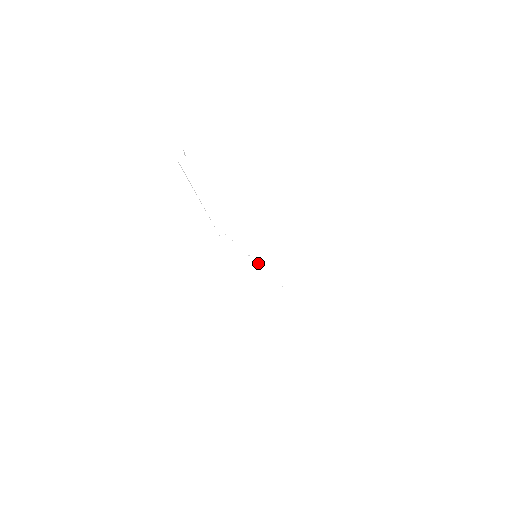
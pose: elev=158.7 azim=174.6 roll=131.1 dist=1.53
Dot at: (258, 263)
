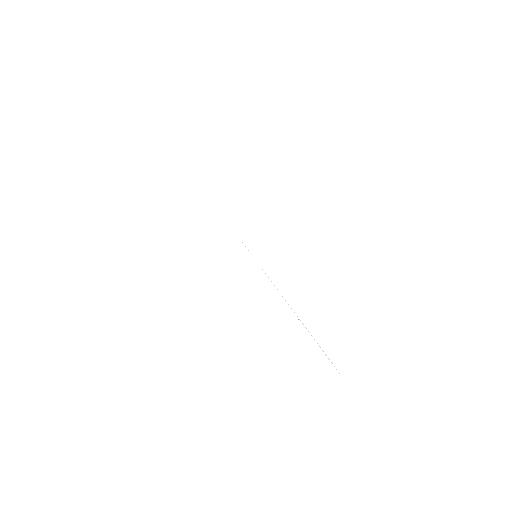
Dot at: occluded
